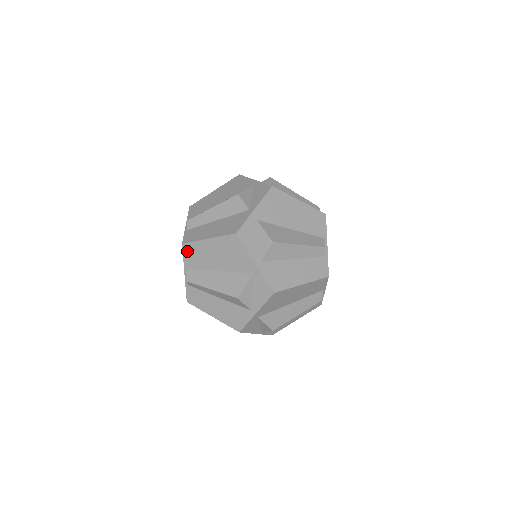
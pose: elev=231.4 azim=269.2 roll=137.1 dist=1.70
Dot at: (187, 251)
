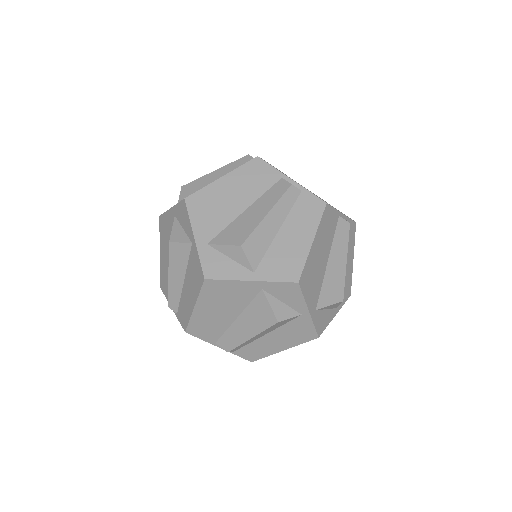
Dot at: (163, 287)
